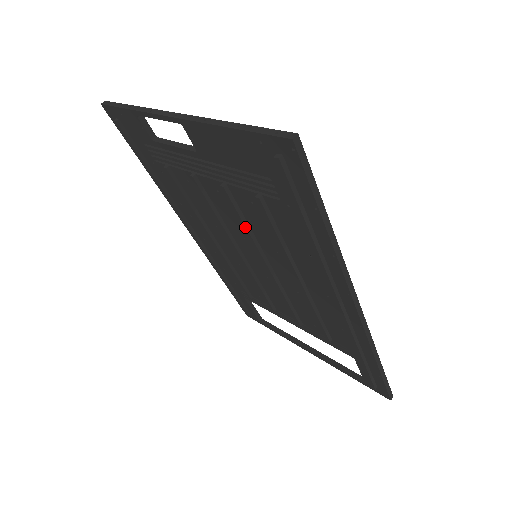
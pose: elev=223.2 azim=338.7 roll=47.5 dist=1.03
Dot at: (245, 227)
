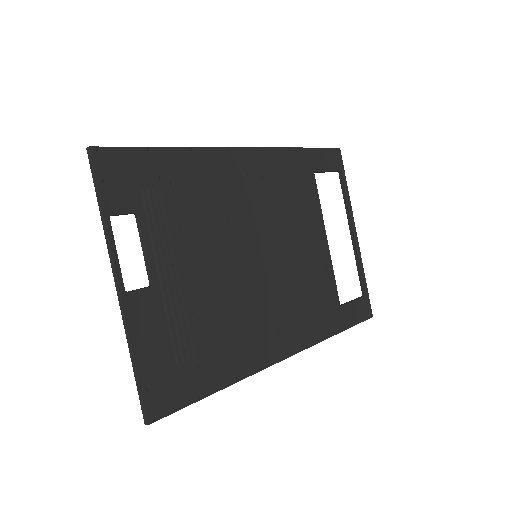
Dot at: occluded
